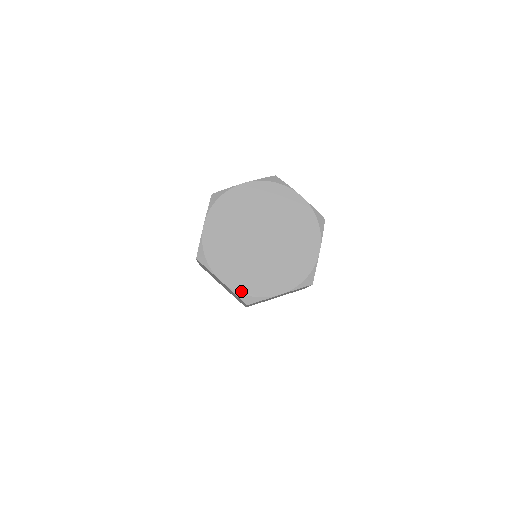
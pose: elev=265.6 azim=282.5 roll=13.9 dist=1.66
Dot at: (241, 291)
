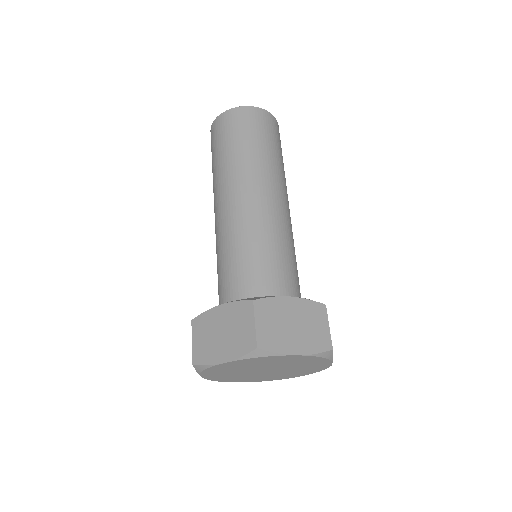
Dot at: occluded
